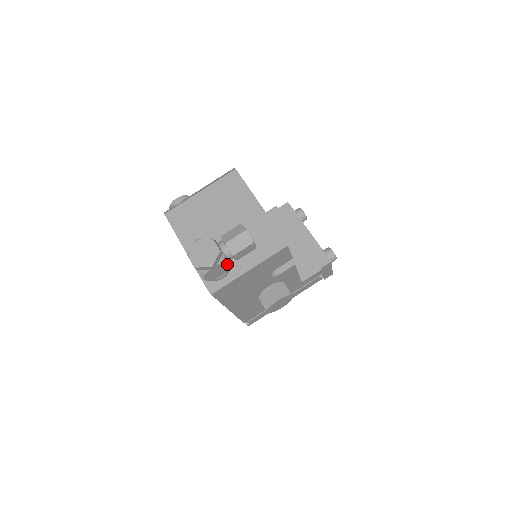
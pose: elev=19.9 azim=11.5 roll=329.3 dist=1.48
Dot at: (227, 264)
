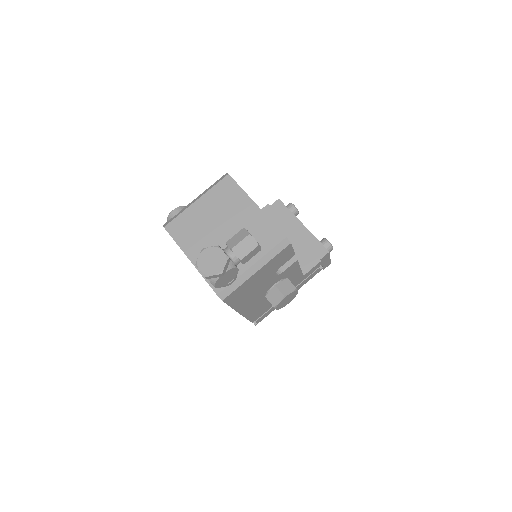
Dot at: (235, 269)
